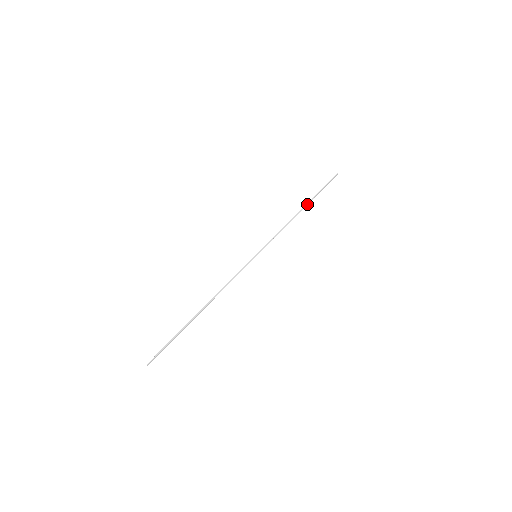
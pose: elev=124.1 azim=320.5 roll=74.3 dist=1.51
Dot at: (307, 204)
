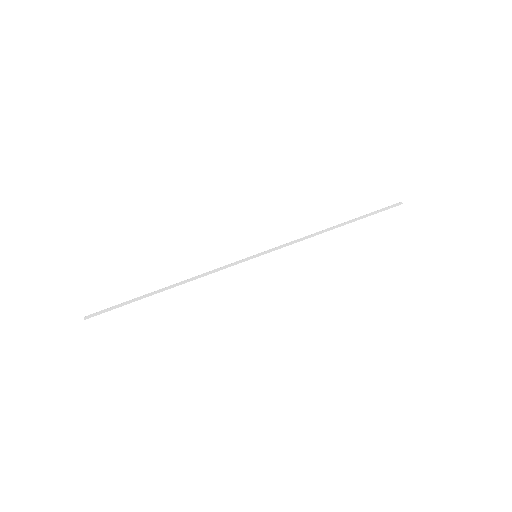
Dot at: occluded
